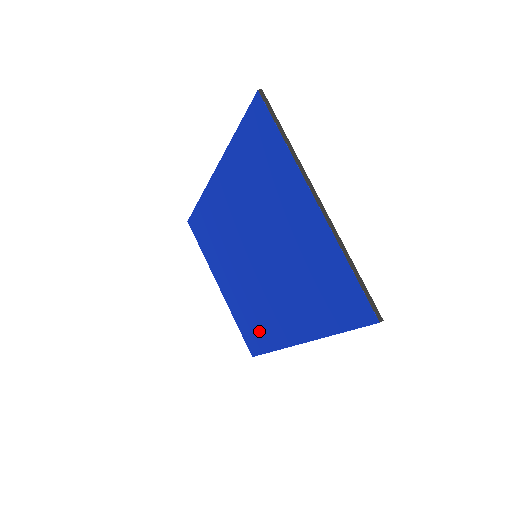
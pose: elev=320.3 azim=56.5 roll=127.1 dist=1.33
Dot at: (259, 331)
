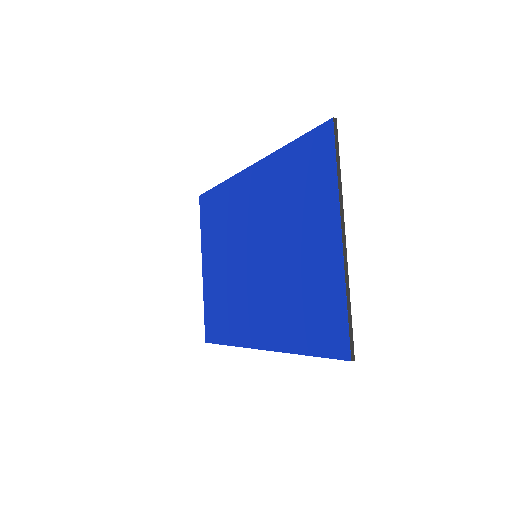
Dot at: (225, 322)
